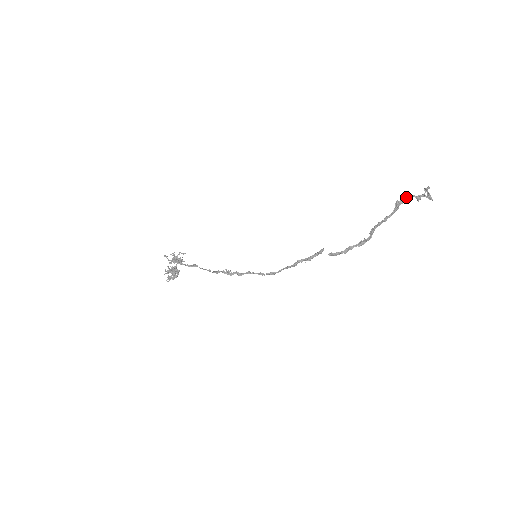
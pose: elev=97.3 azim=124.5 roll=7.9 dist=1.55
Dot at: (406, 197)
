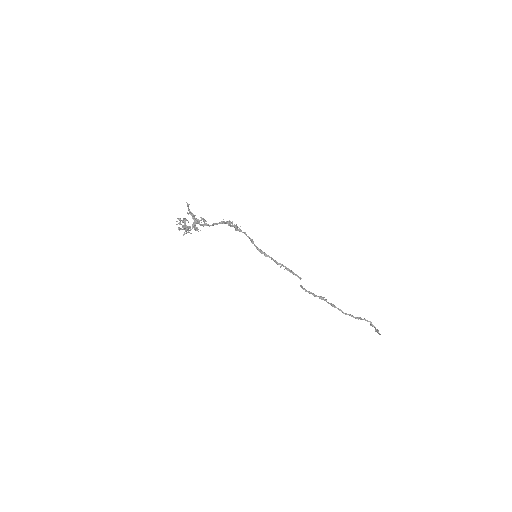
Dot at: occluded
